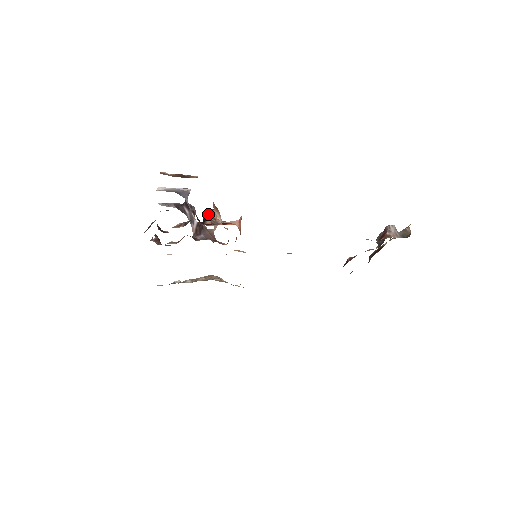
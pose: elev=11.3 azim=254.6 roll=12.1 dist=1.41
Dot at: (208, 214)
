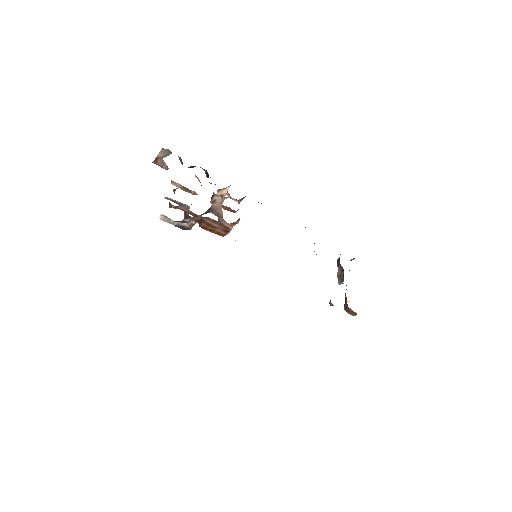
Dot at: occluded
